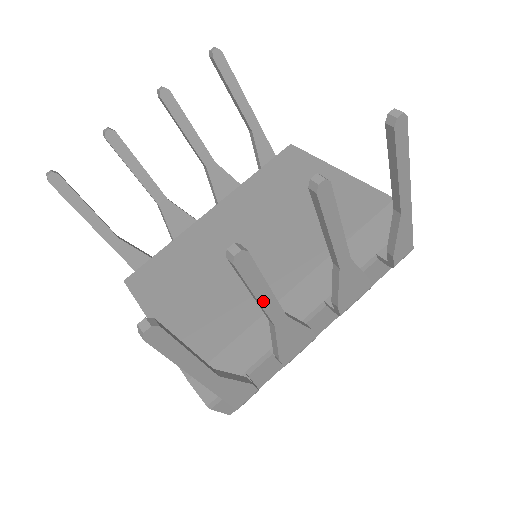
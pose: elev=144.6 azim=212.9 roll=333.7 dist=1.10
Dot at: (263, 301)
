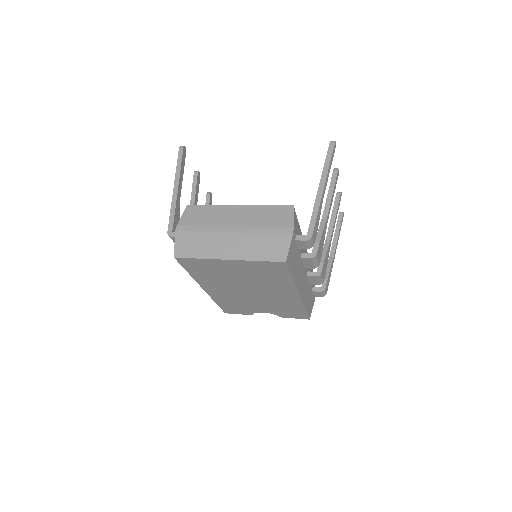
Dot at: (332, 199)
